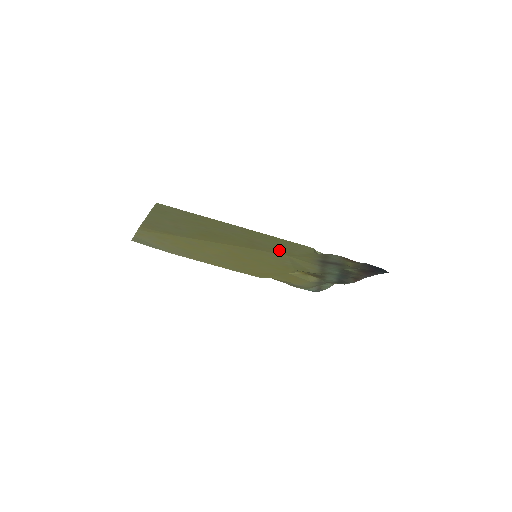
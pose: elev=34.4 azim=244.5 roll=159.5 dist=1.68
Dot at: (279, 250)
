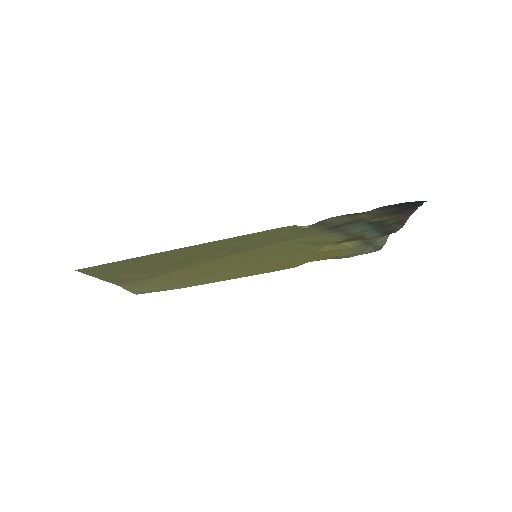
Dot at: (267, 241)
